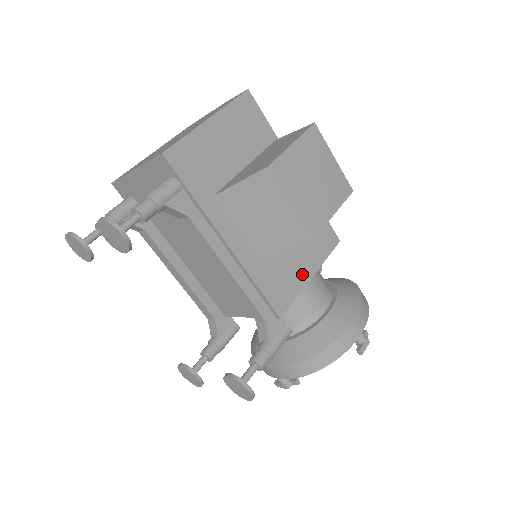
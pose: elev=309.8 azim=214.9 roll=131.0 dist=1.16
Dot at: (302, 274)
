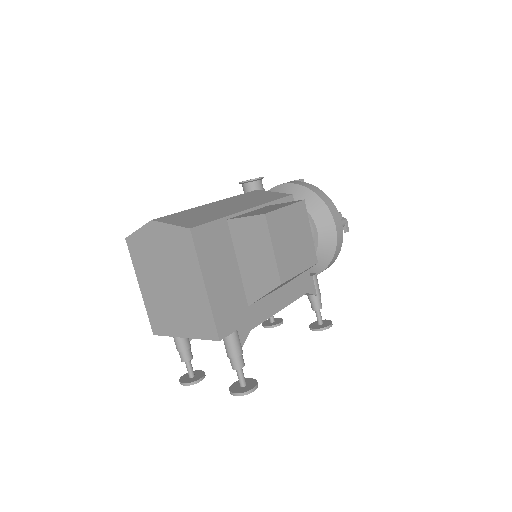
Dot at: occluded
